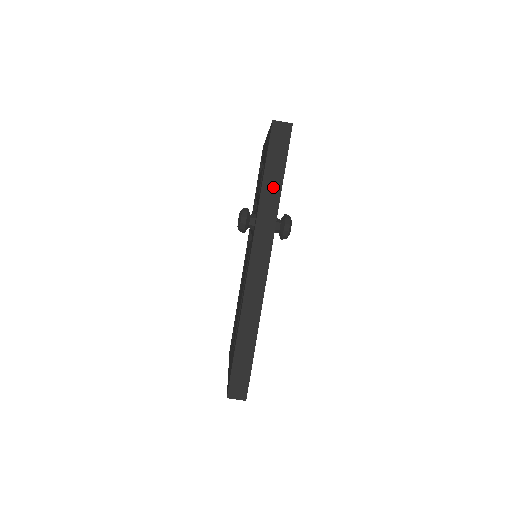
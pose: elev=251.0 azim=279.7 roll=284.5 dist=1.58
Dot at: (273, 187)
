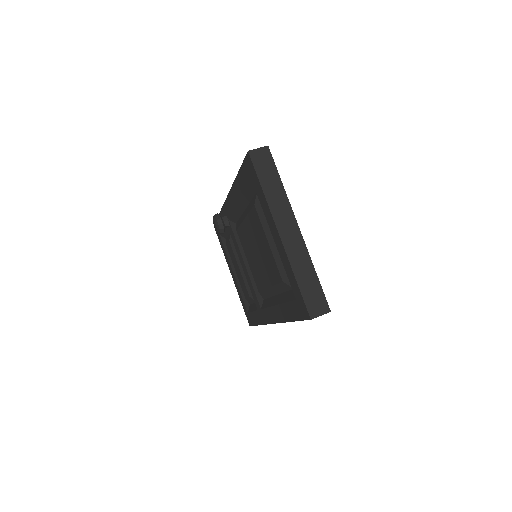
Dot at: occluded
